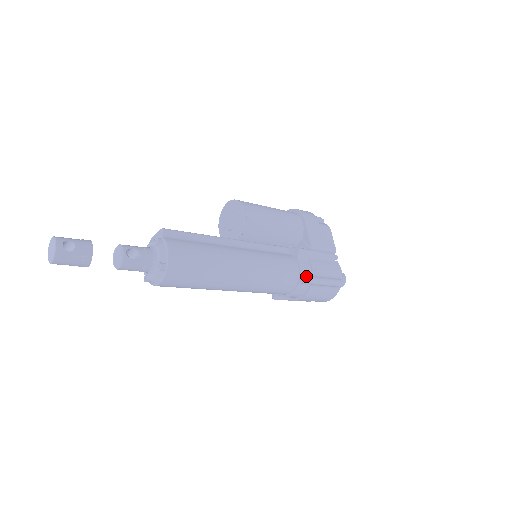
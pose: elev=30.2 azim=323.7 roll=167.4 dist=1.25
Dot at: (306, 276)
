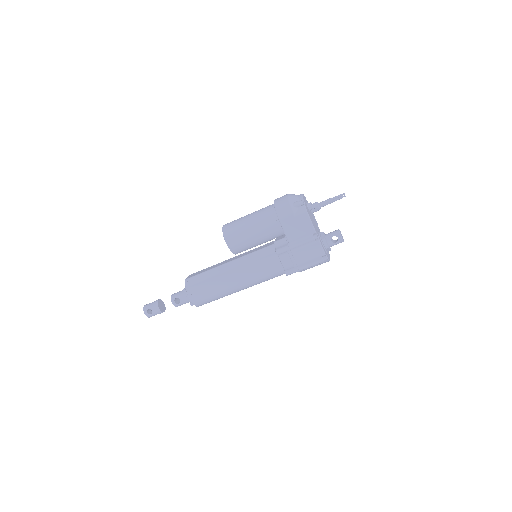
Dot at: (285, 272)
